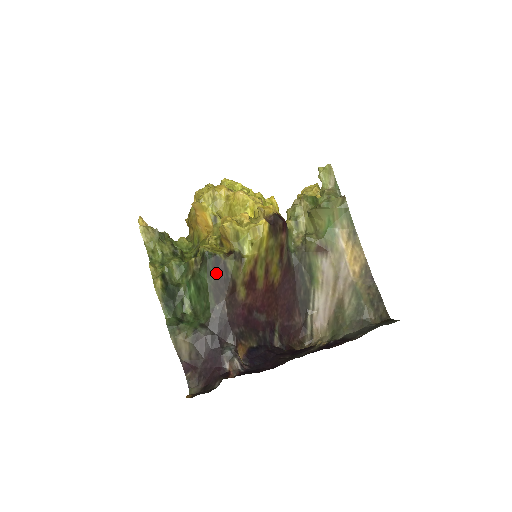
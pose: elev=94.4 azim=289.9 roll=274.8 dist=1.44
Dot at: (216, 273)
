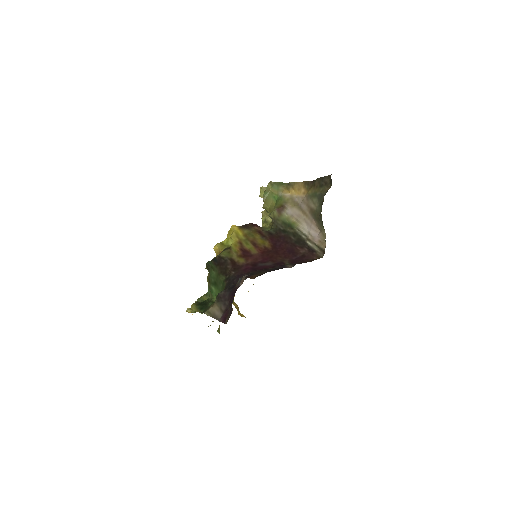
Dot at: (217, 265)
